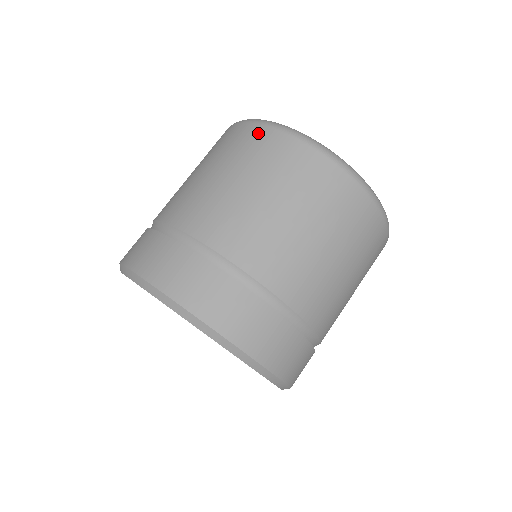
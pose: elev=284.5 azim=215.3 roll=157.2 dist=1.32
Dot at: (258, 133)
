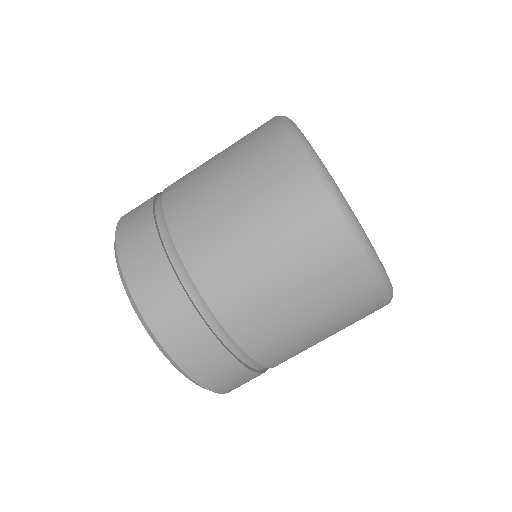
Dot at: (267, 126)
